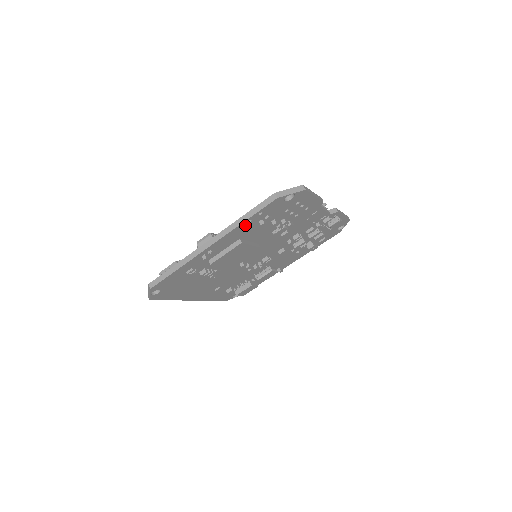
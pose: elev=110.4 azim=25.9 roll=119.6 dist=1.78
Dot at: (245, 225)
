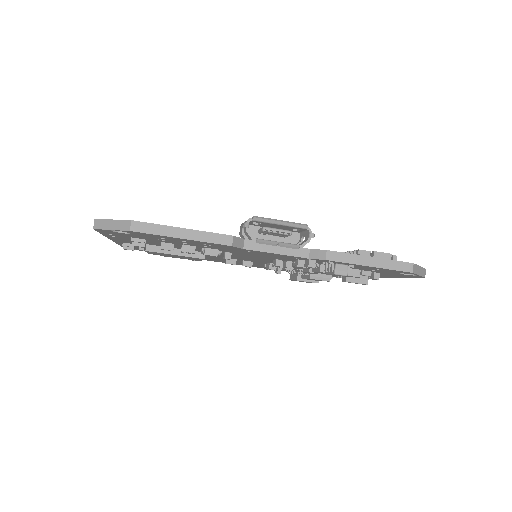
Dot at: (117, 237)
